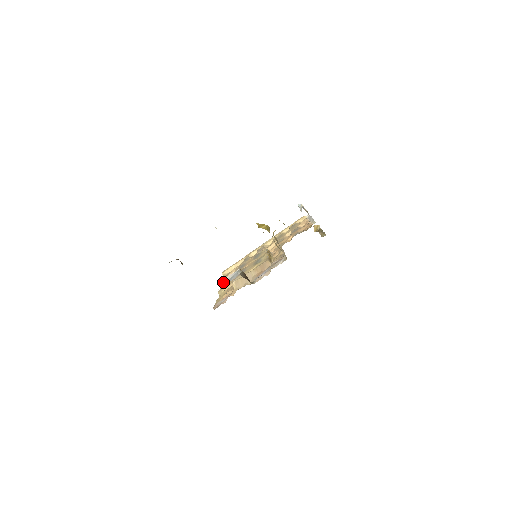
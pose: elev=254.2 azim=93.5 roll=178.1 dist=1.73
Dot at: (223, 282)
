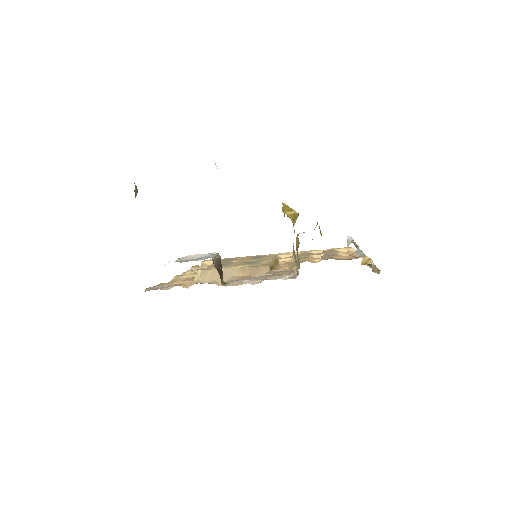
Dot at: (182, 258)
